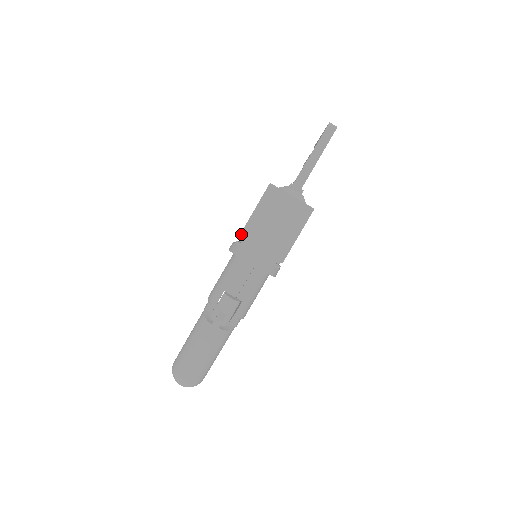
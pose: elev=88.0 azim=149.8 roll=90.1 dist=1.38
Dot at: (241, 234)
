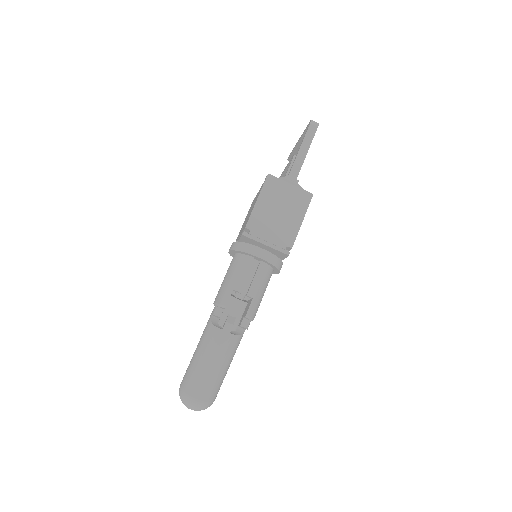
Dot at: (247, 224)
